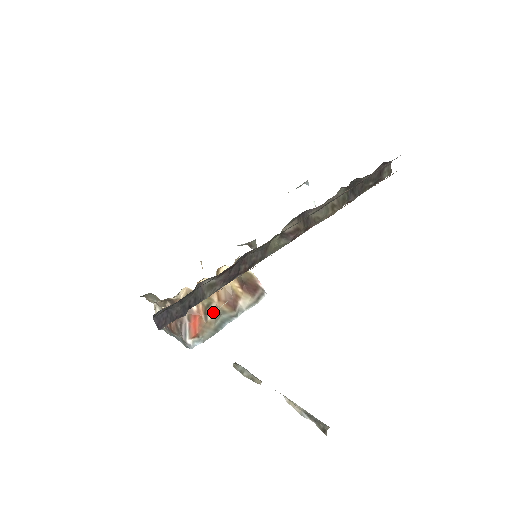
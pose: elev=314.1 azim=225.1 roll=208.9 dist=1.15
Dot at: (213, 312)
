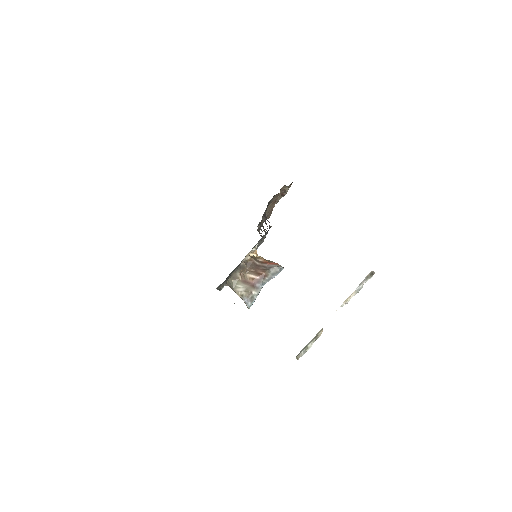
Dot at: (271, 261)
